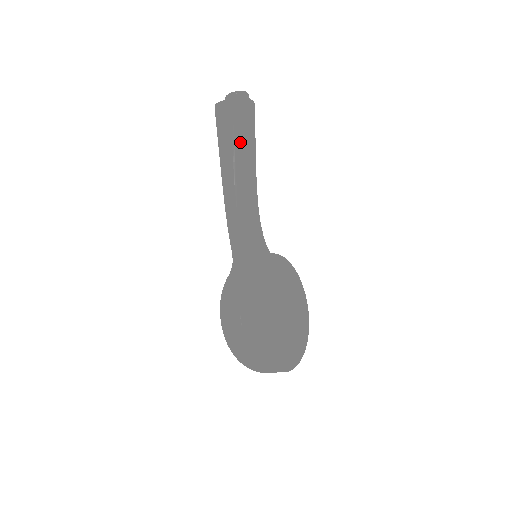
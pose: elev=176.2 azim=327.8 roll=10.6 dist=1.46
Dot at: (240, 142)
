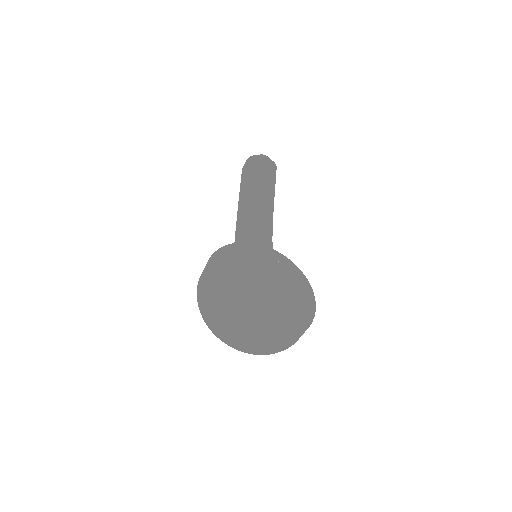
Dot at: (251, 180)
